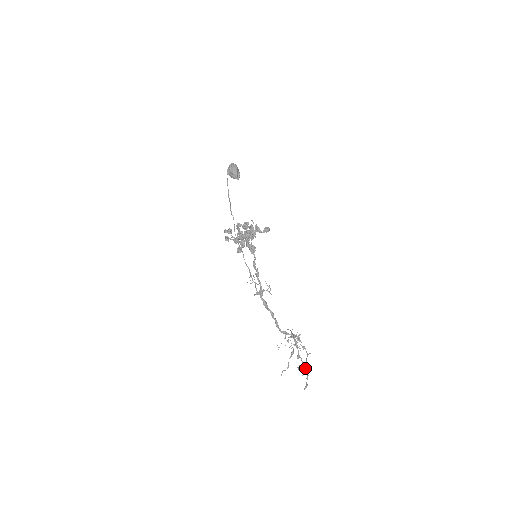
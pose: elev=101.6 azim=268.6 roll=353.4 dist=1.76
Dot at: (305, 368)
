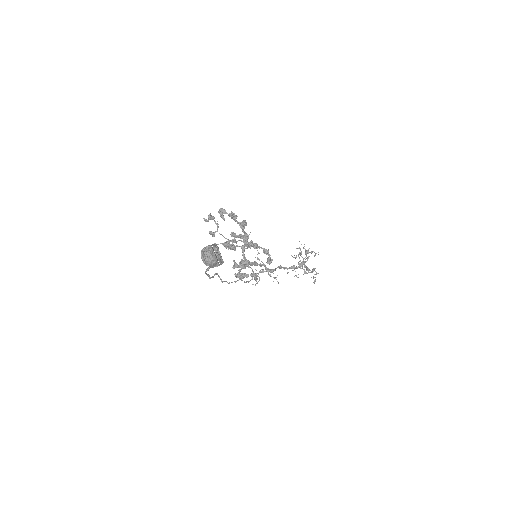
Dot at: occluded
